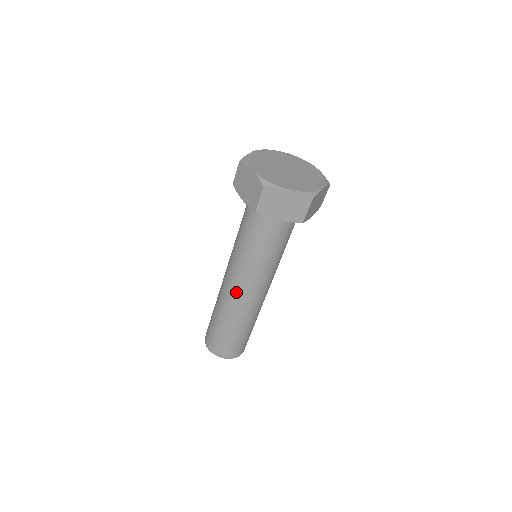
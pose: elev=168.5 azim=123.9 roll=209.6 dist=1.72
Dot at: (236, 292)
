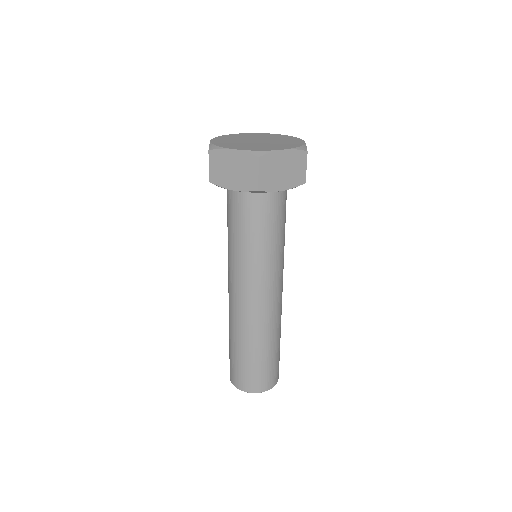
Dot at: (232, 297)
